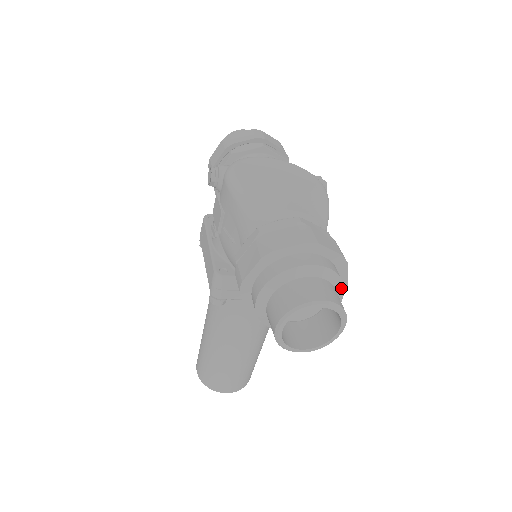
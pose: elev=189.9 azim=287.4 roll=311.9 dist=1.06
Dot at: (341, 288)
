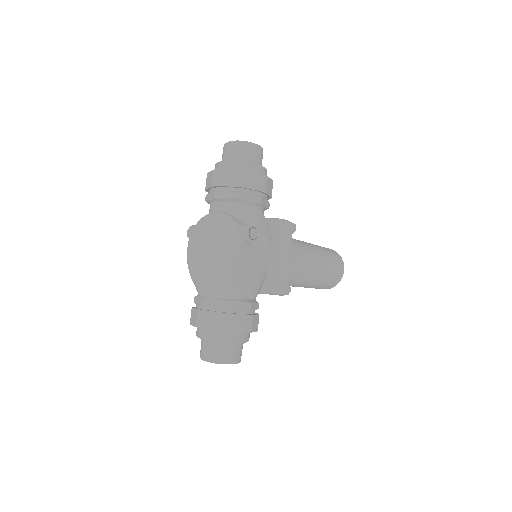
Dot at: (230, 343)
